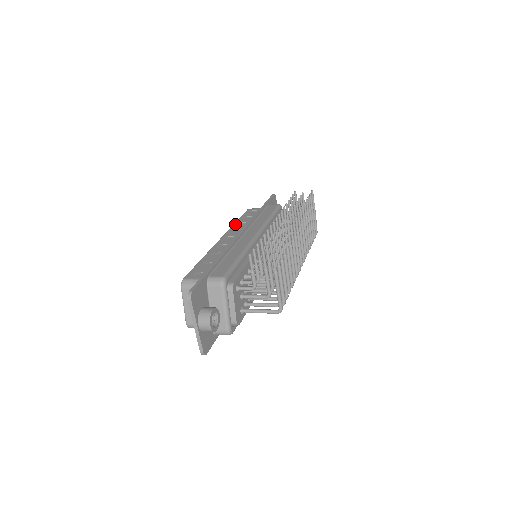
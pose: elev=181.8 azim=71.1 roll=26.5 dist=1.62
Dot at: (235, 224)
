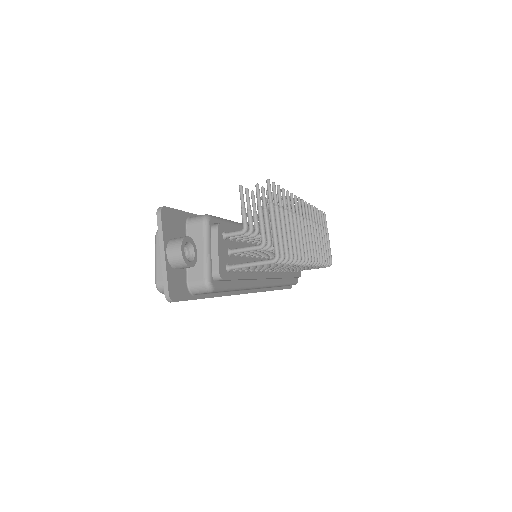
Dot at: occluded
